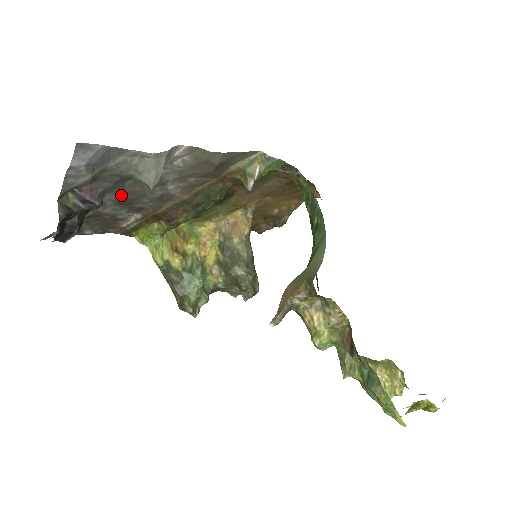
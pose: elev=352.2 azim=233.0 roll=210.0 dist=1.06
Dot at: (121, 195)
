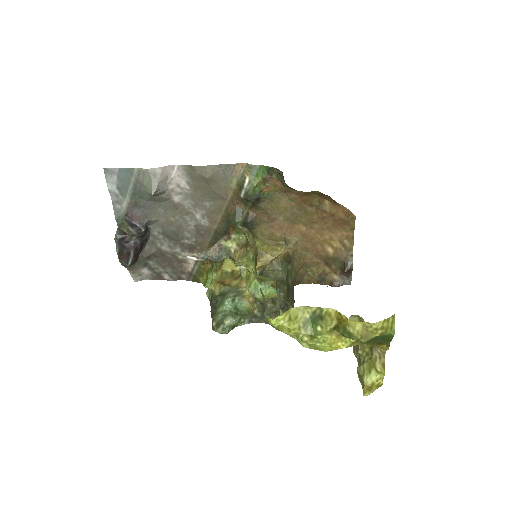
Dot at: (163, 226)
